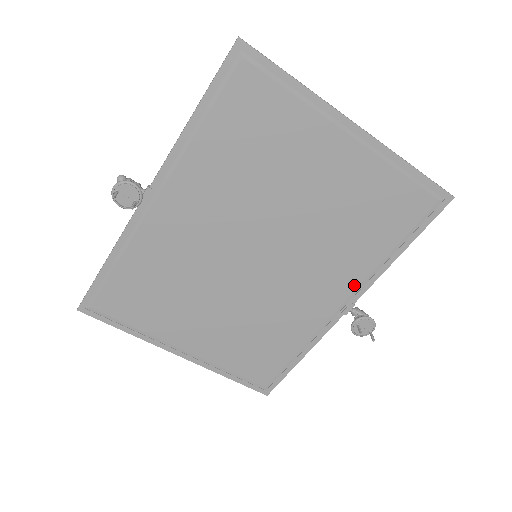
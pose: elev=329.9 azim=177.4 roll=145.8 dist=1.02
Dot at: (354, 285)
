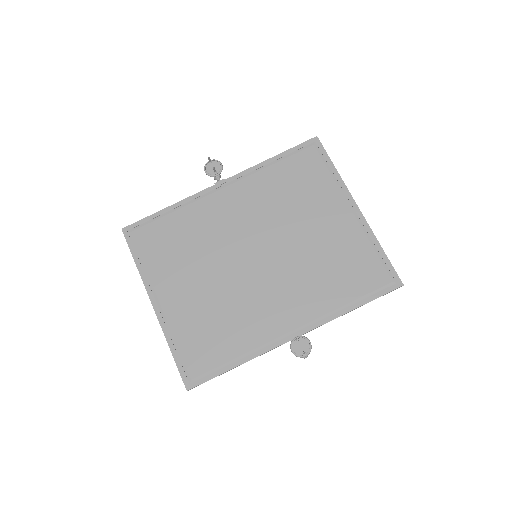
Dot at: (309, 318)
